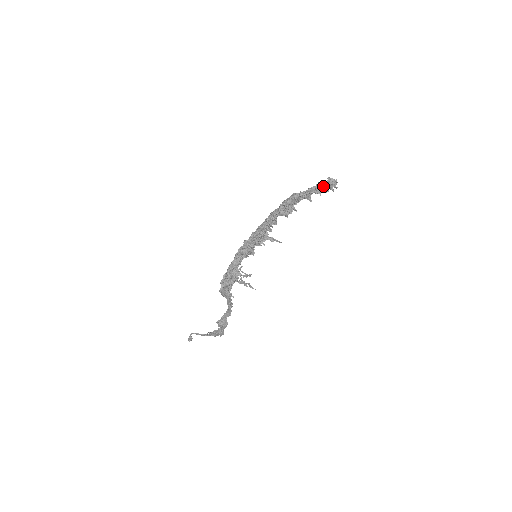
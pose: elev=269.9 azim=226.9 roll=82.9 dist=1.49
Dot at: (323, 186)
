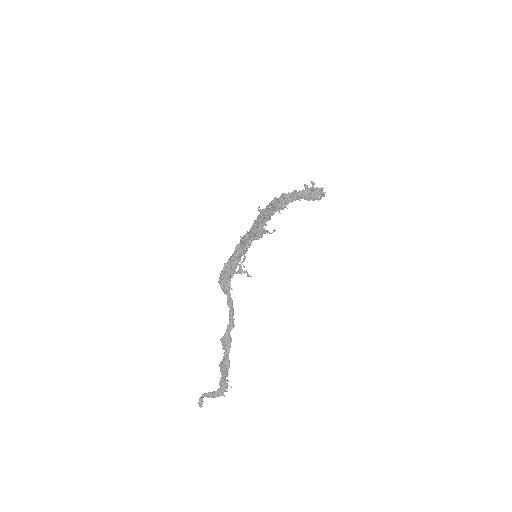
Dot at: (309, 188)
